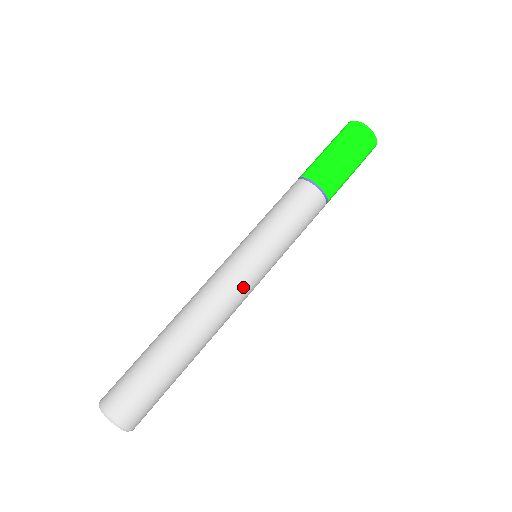
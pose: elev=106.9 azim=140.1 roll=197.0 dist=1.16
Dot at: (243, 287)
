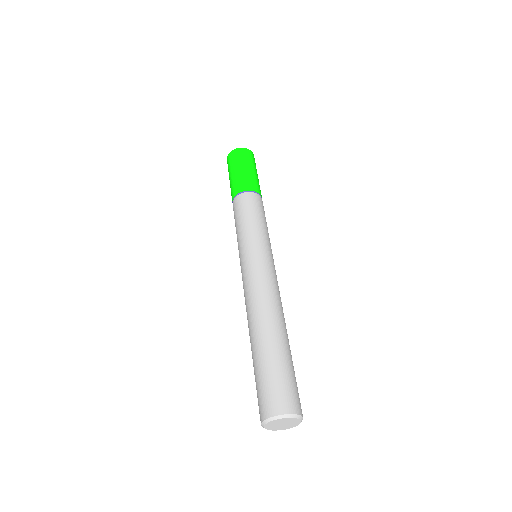
Dot at: (272, 272)
